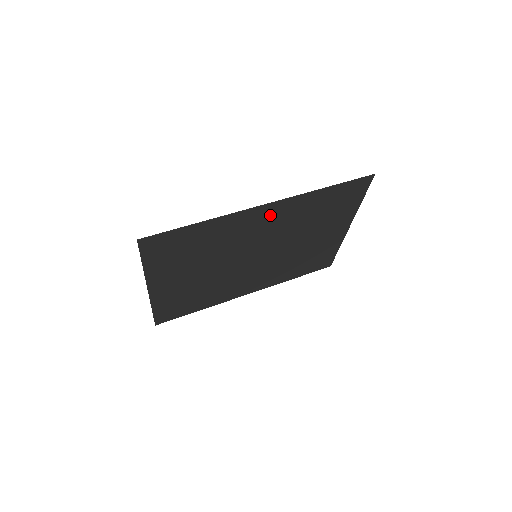
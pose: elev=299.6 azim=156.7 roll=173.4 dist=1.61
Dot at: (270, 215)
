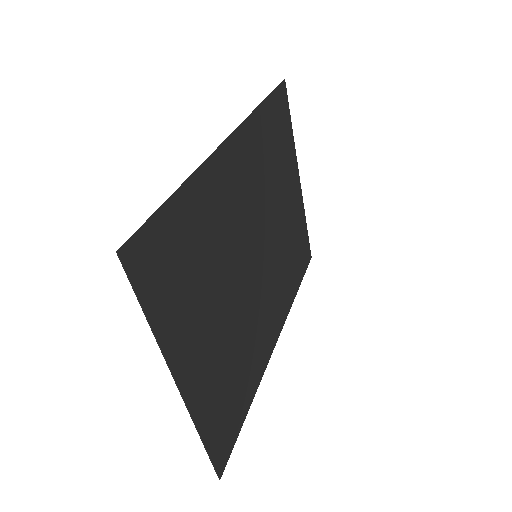
Dot at: (238, 162)
